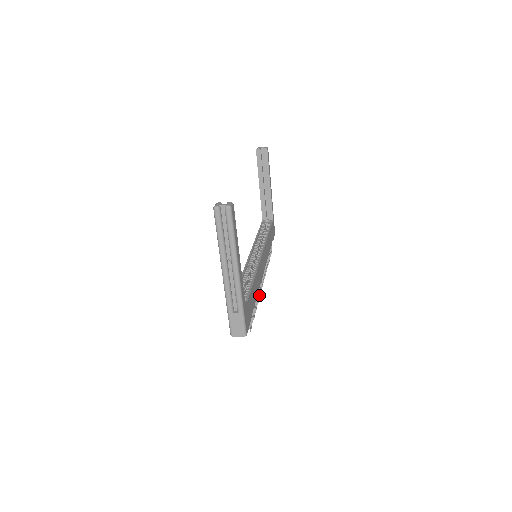
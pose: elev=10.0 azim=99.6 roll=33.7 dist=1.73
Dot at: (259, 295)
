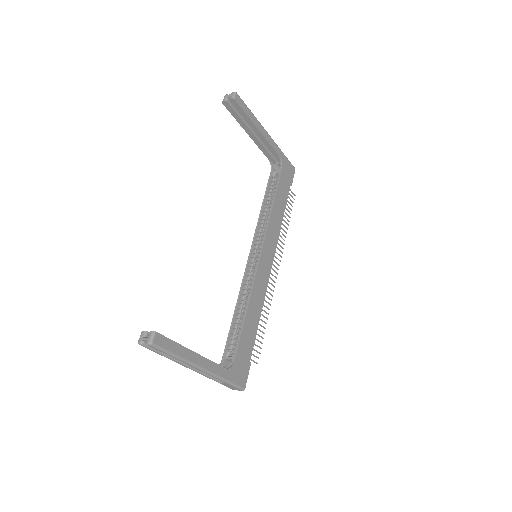
Dot at: (270, 299)
